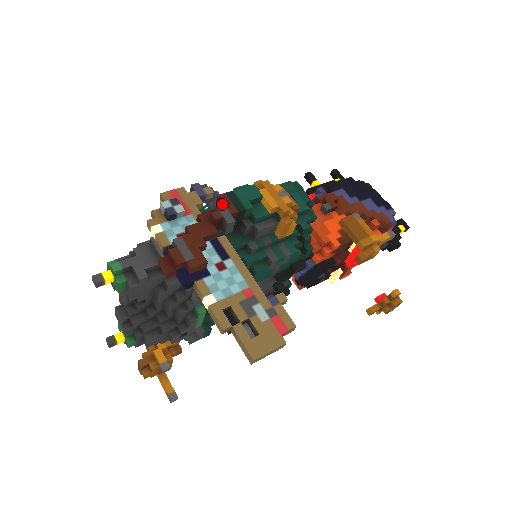
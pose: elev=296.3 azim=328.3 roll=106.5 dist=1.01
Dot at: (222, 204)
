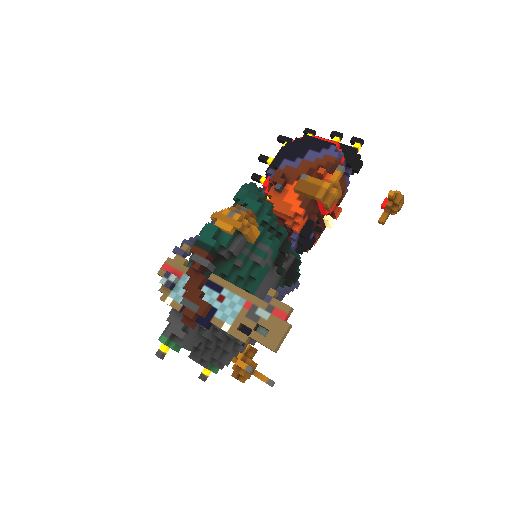
Dot at: (195, 255)
